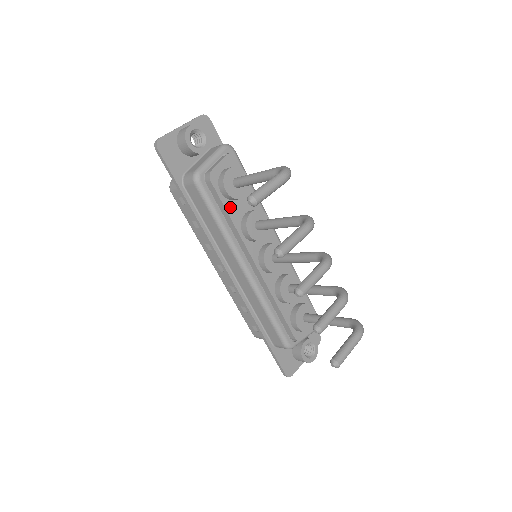
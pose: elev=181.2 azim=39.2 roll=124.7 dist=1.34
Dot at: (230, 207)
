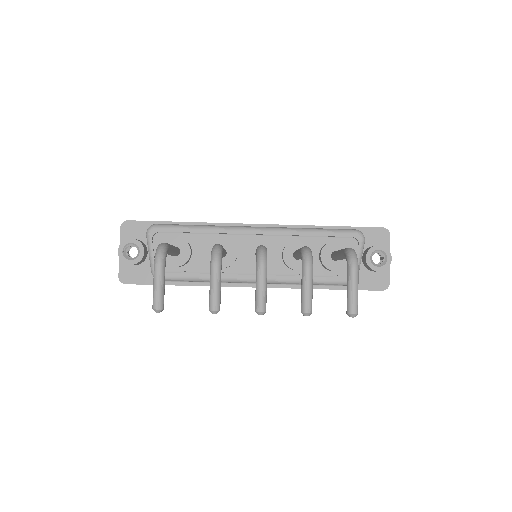
Dot at: (193, 266)
